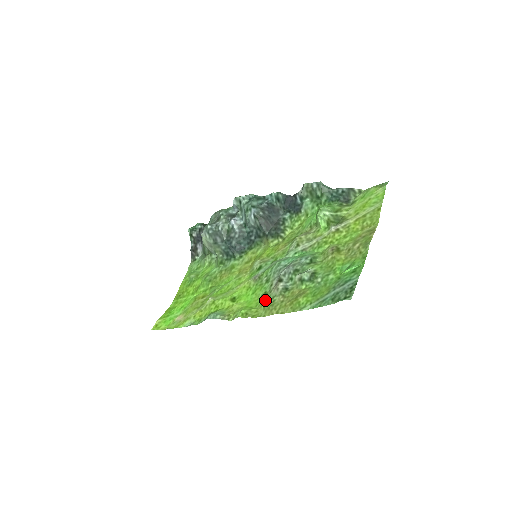
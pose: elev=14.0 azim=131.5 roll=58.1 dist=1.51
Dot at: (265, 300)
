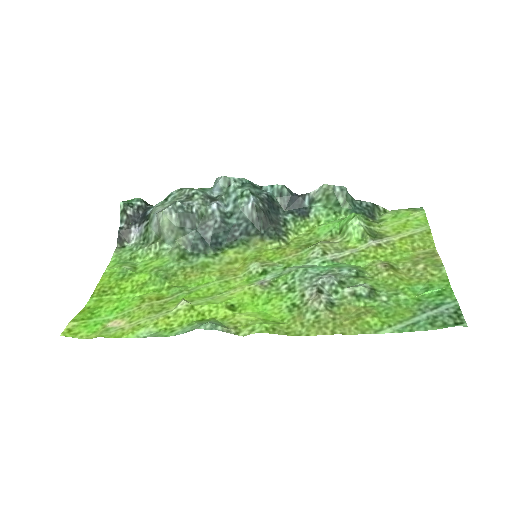
Dot at: (299, 314)
